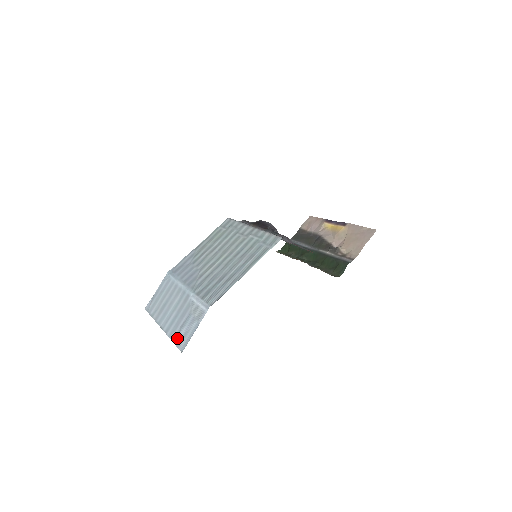
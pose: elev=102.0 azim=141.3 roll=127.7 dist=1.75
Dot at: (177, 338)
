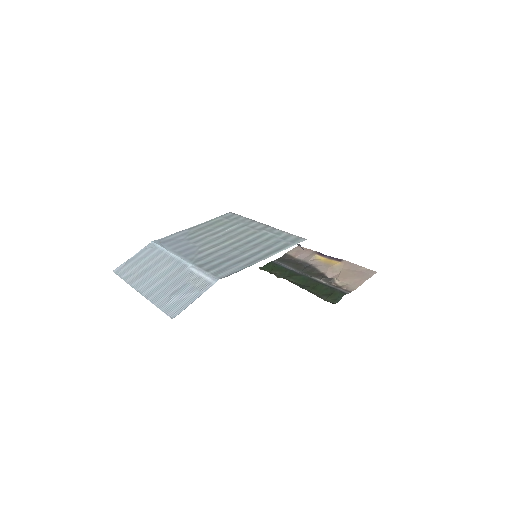
Dot at: (165, 304)
